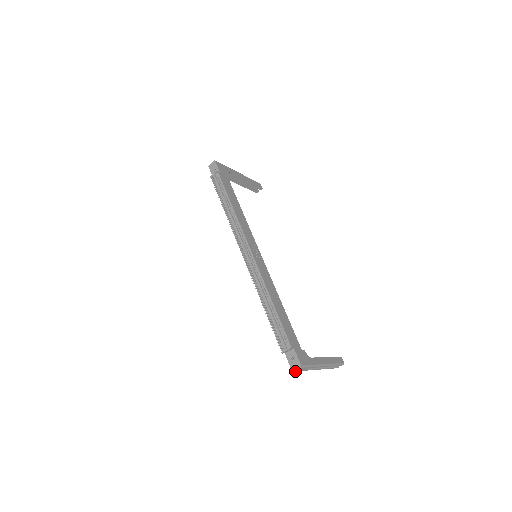
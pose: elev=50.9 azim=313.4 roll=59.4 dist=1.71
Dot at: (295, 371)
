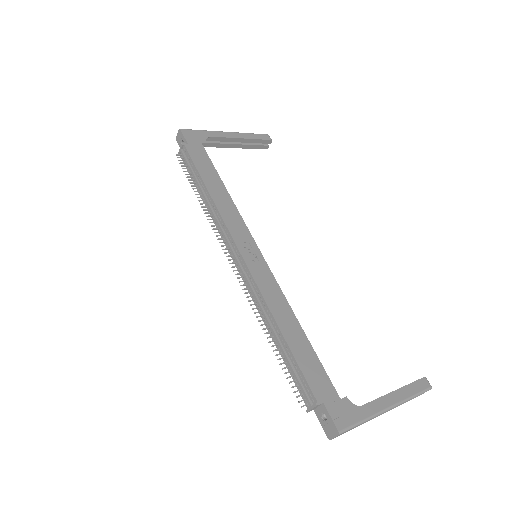
Dot at: (334, 437)
